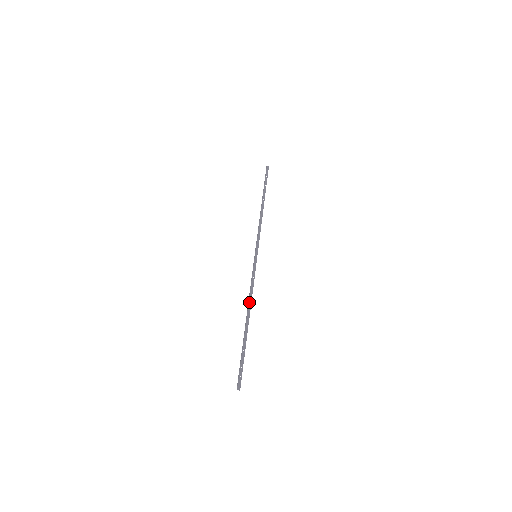
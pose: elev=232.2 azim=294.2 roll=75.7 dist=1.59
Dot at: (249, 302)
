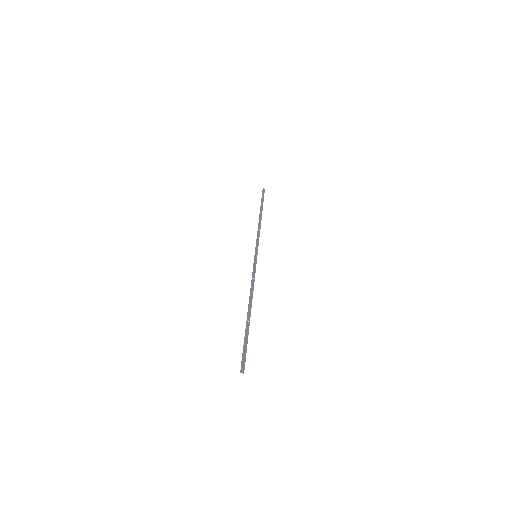
Dot at: (251, 293)
